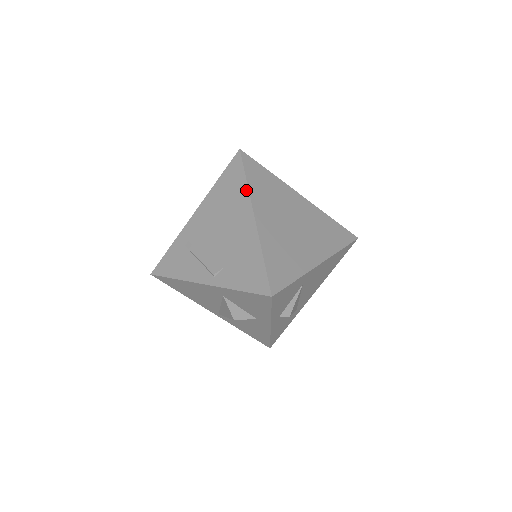
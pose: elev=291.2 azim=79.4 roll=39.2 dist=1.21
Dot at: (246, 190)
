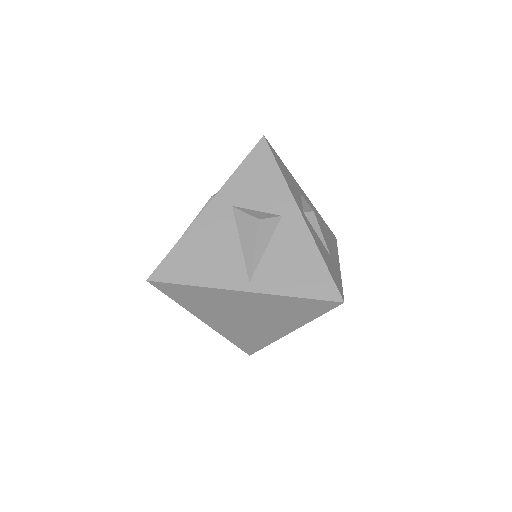
Dot at: occluded
